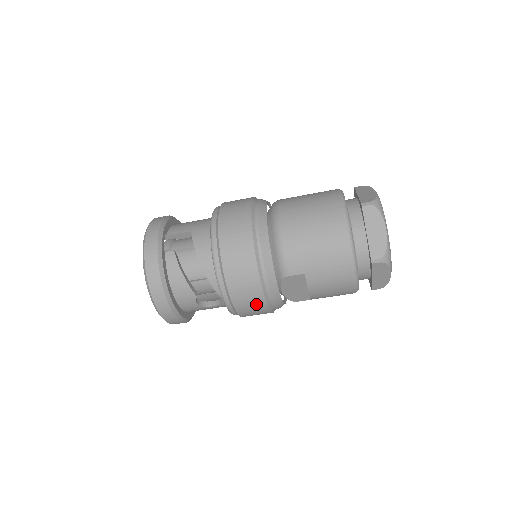
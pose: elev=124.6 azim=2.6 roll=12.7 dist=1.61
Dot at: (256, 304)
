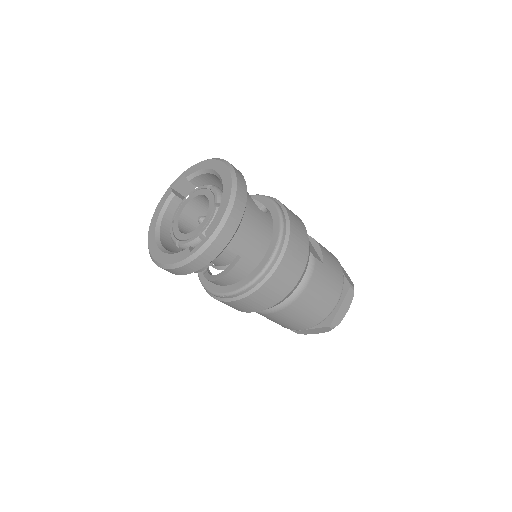
Dot at: occluded
